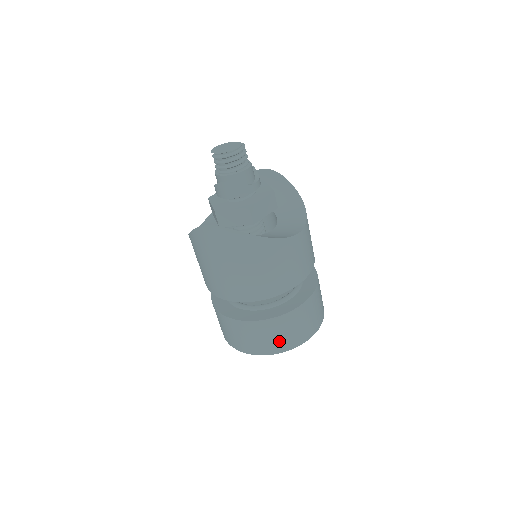
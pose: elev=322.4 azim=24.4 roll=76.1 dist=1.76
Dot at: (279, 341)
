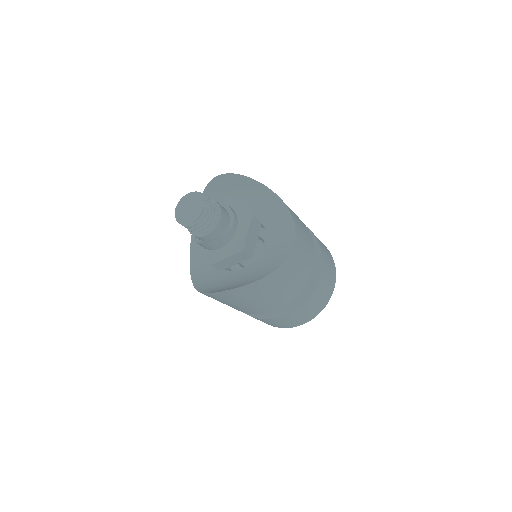
Dot at: (312, 312)
